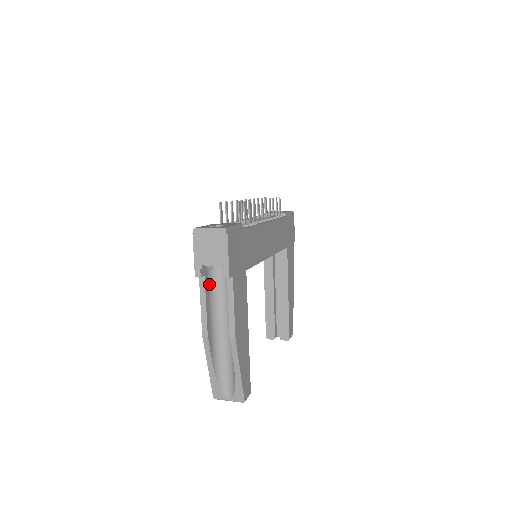
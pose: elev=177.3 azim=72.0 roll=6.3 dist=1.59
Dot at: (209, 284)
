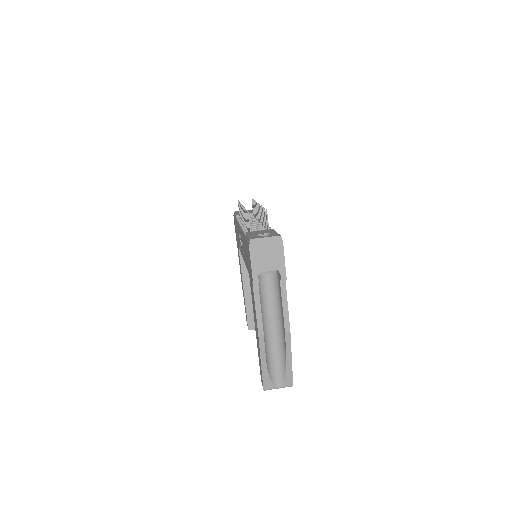
Dot at: occluded
